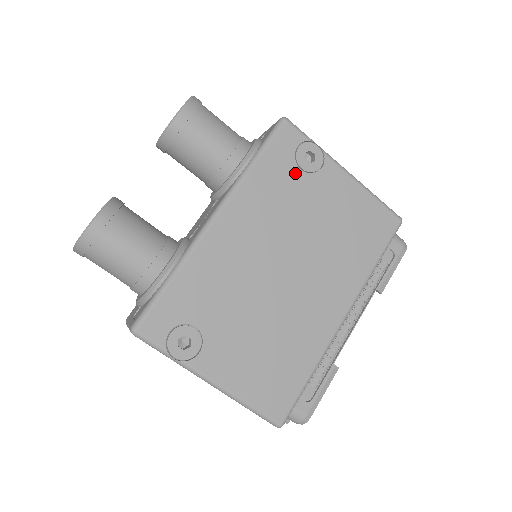
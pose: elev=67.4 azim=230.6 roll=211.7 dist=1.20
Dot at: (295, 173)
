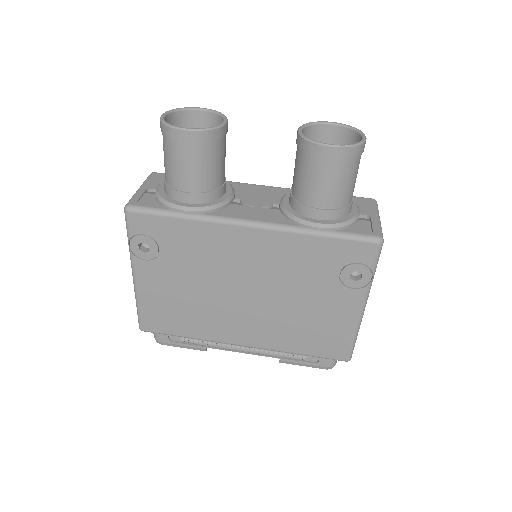
Dot at: (333, 270)
